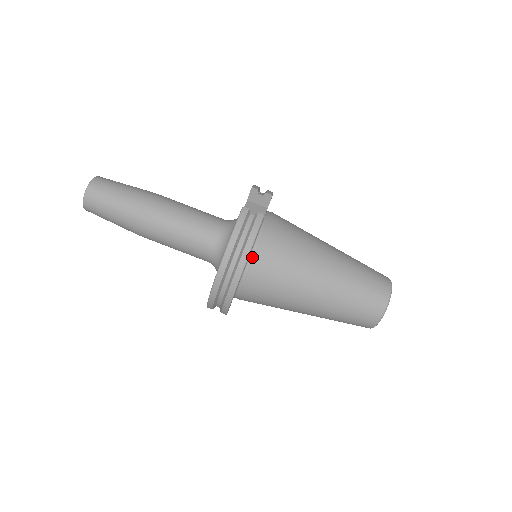
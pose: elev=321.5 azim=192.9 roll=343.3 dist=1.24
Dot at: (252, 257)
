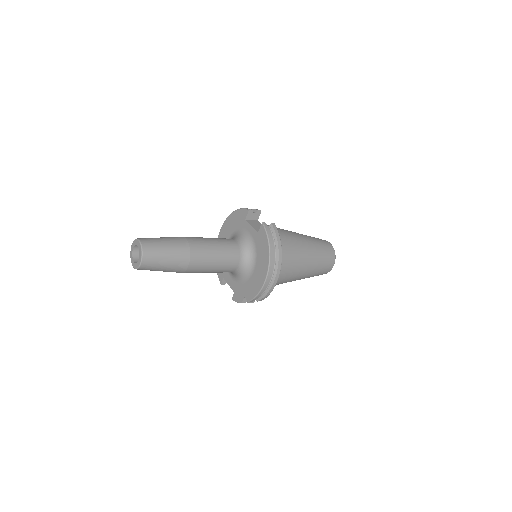
Dot at: occluded
